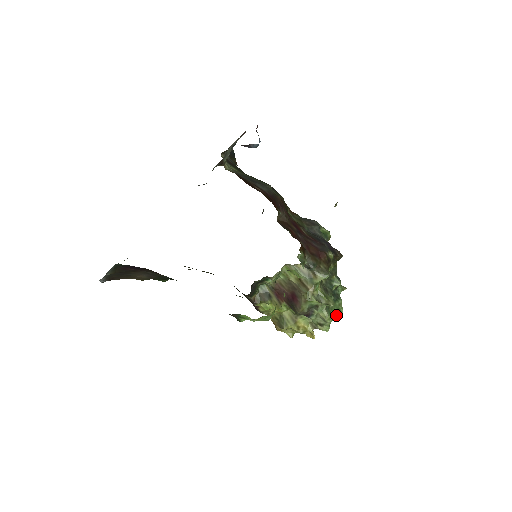
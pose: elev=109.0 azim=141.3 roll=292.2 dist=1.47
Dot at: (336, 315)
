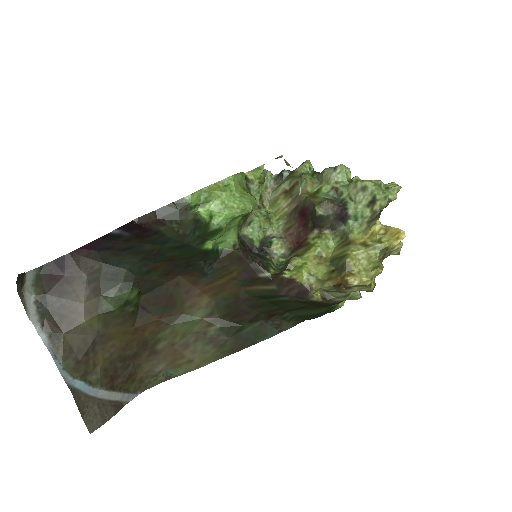
Dot at: (379, 183)
